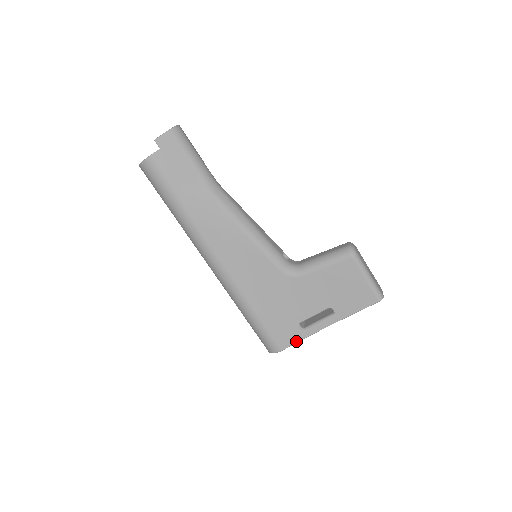
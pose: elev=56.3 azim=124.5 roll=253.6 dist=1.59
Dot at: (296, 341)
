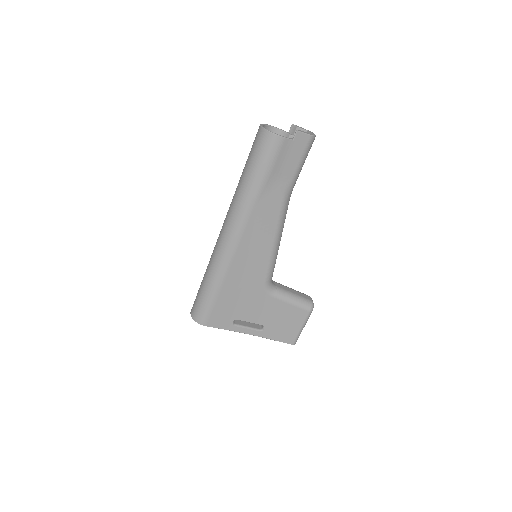
Dot at: (221, 328)
